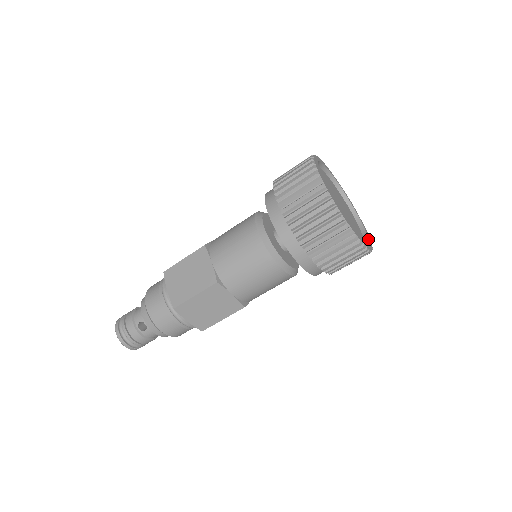
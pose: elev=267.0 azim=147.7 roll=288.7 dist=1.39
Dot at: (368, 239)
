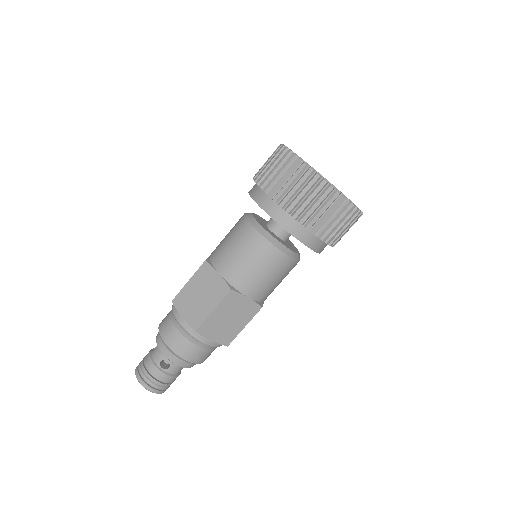
Dot at: occluded
